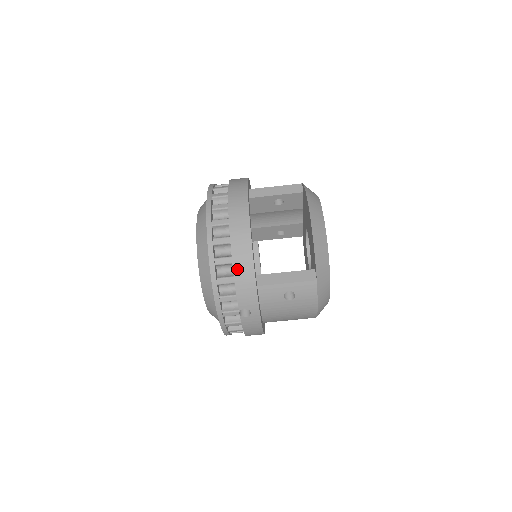
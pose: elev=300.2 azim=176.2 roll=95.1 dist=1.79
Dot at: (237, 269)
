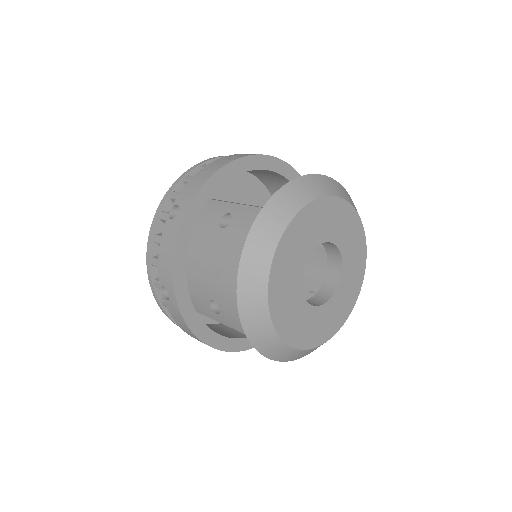
Dot at: (208, 167)
